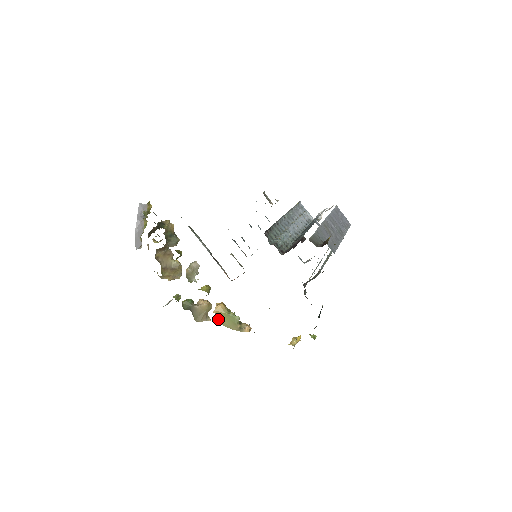
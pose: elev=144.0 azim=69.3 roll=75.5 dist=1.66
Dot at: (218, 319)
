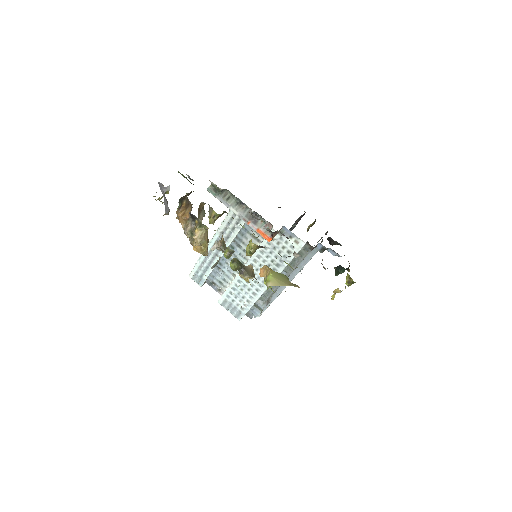
Dot at: (269, 280)
